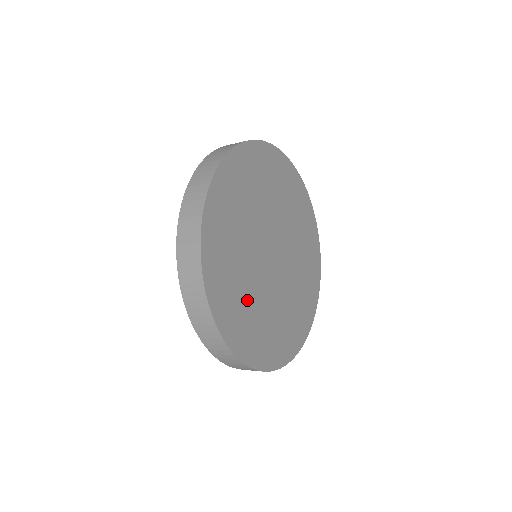
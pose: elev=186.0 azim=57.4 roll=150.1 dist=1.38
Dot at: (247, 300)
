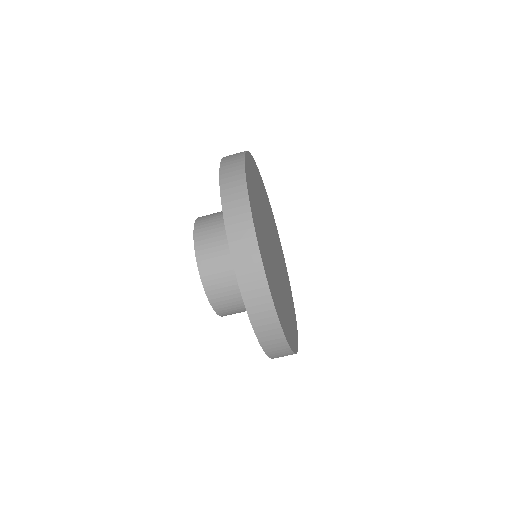
Dot at: (259, 211)
